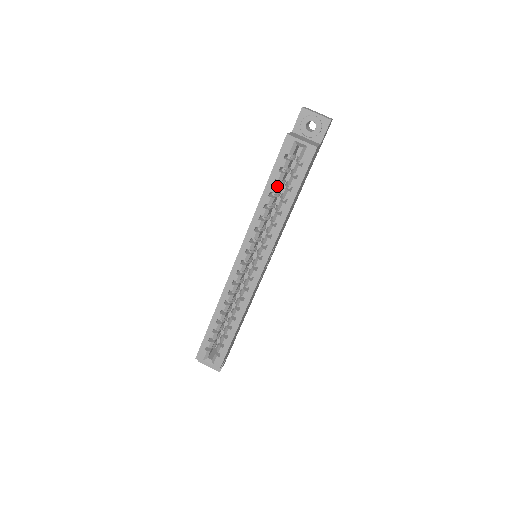
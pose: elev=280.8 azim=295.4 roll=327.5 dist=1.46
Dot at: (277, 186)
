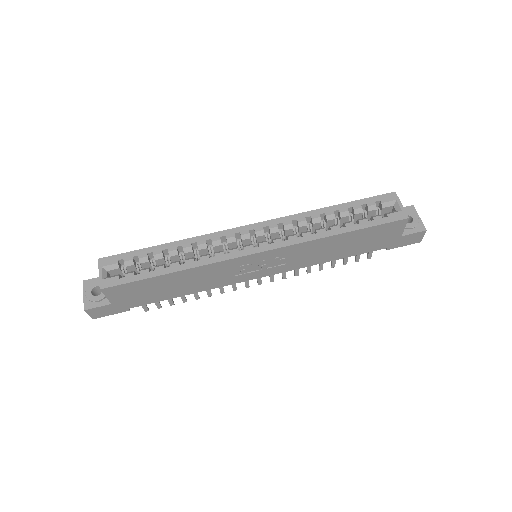
Dot at: (348, 213)
